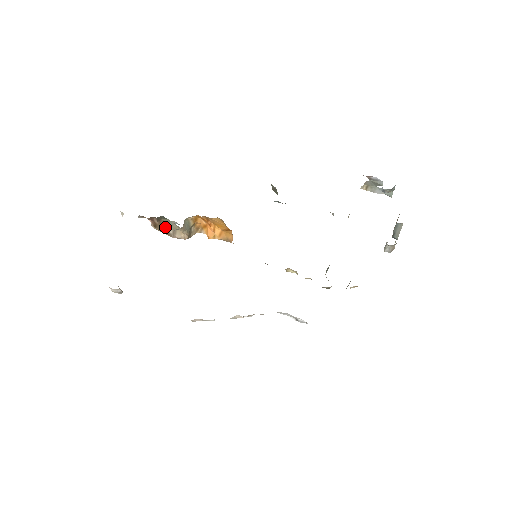
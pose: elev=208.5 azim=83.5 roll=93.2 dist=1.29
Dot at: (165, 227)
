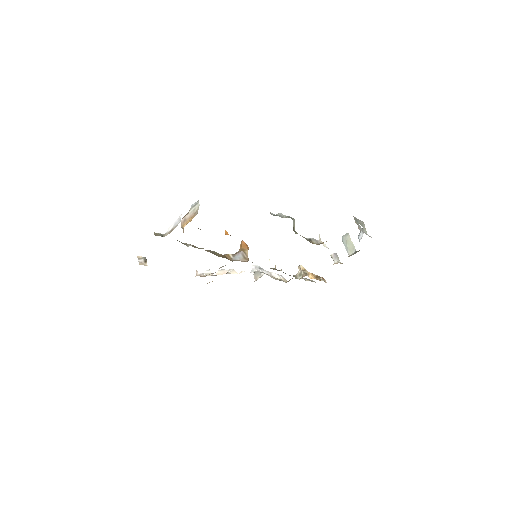
Dot at: occluded
